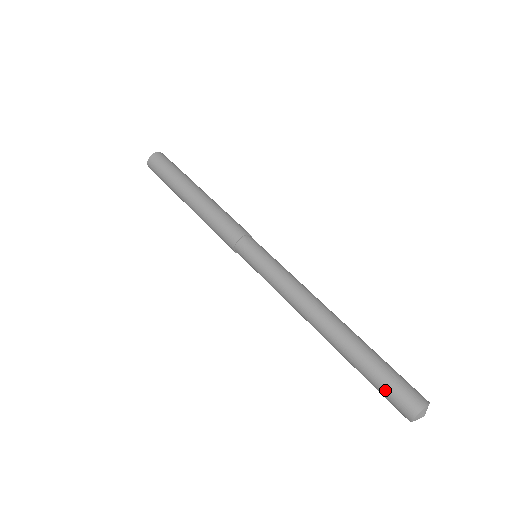
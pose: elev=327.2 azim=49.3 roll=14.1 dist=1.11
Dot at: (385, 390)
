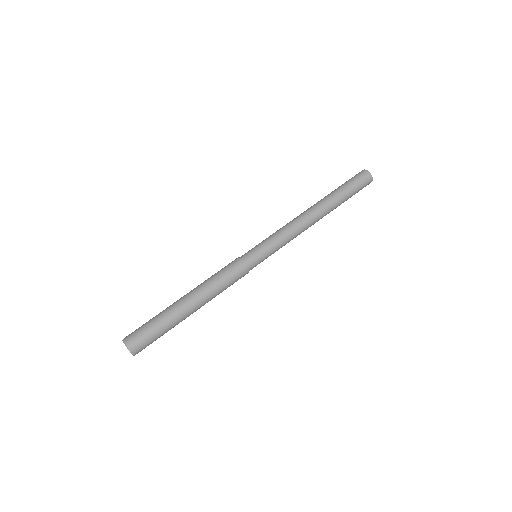
Dot at: (354, 182)
